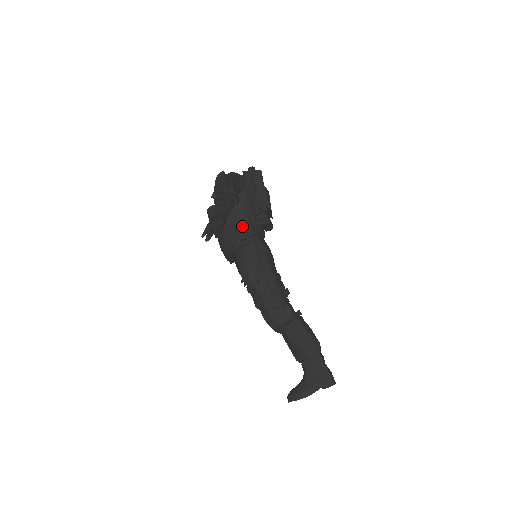
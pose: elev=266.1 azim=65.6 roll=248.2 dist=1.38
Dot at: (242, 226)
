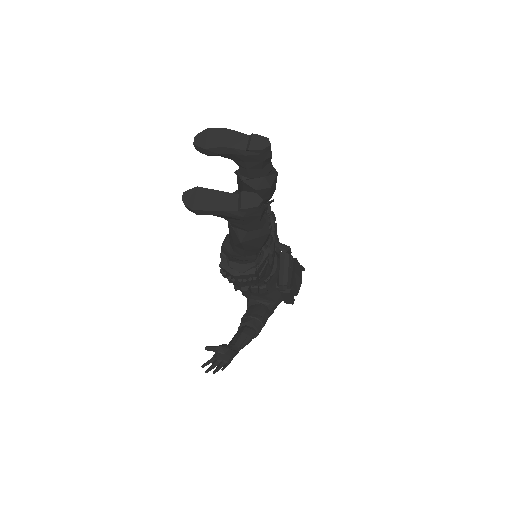
Dot at: occluded
